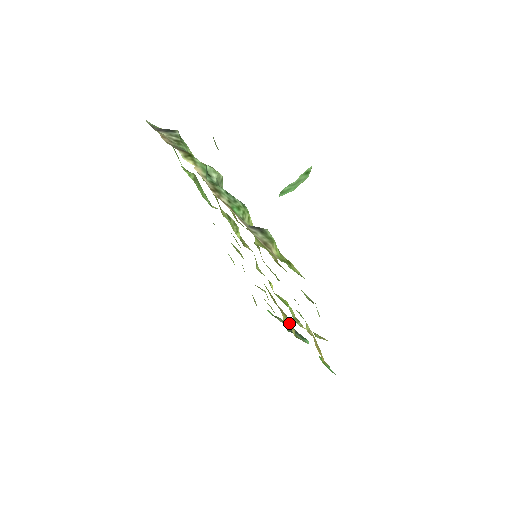
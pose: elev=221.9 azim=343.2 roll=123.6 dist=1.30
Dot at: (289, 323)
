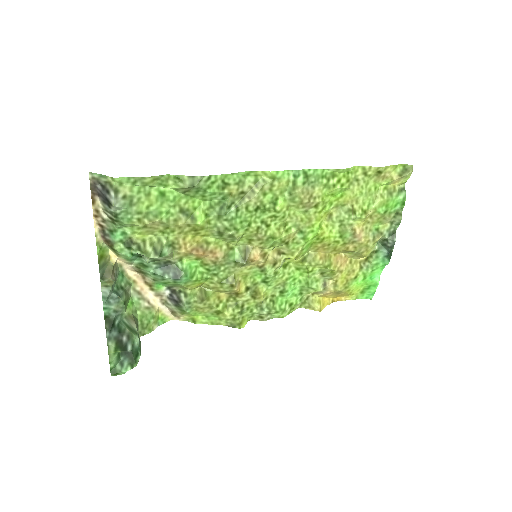
Dot at: (353, 255)
